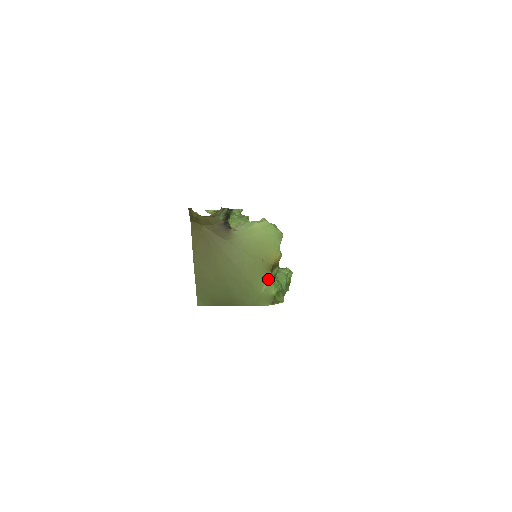
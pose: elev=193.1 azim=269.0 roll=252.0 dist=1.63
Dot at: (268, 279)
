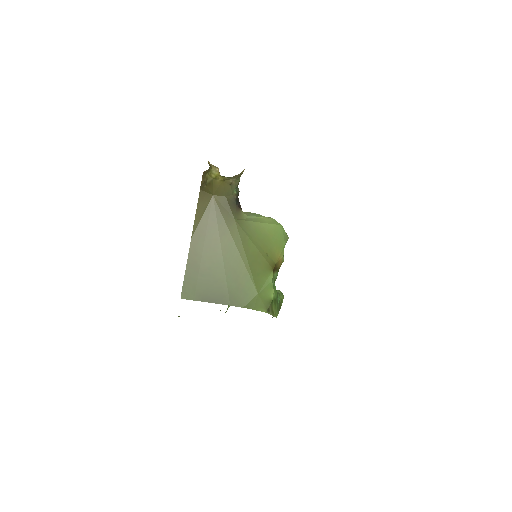
Dot at: (269, 278)
